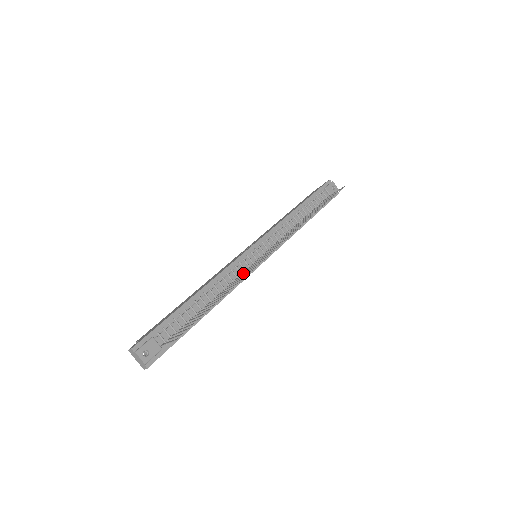
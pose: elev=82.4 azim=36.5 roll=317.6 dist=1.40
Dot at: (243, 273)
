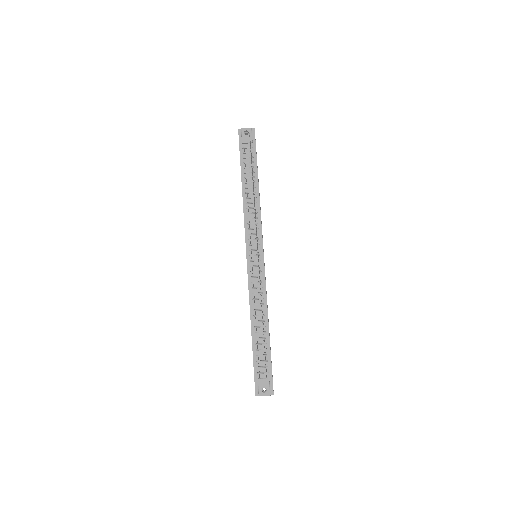
Dot at: occluded
